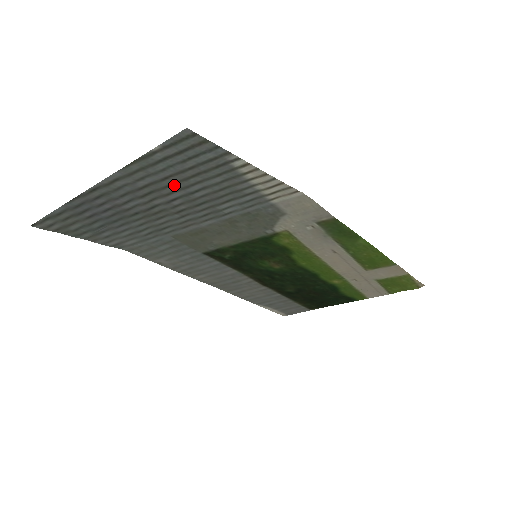
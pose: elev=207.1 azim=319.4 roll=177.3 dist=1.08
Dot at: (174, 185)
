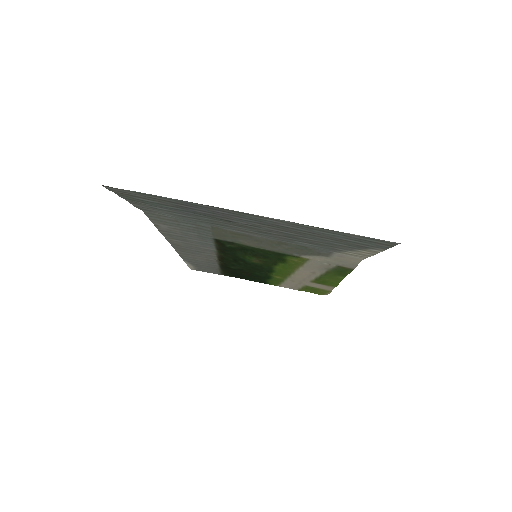
Dot at: (305, 233)
